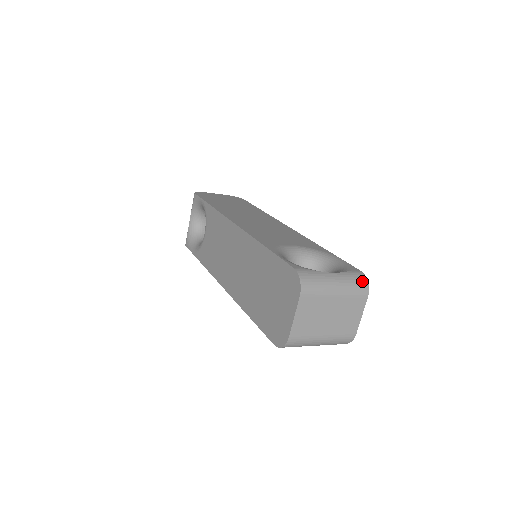
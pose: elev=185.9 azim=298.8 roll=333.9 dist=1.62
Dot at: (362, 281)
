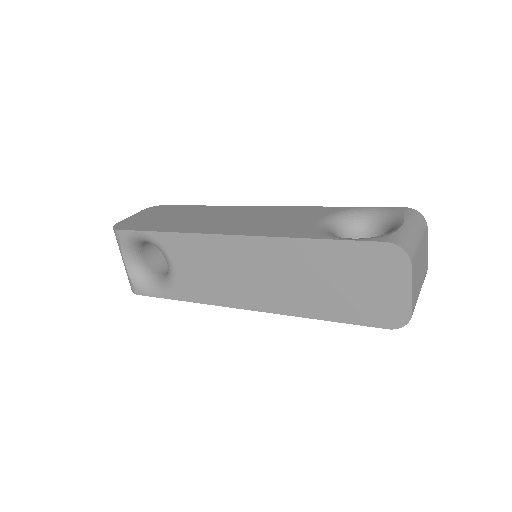
Dot at: (419, 216)
